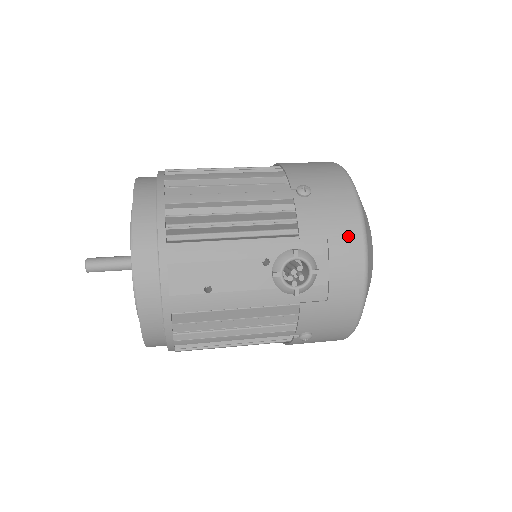
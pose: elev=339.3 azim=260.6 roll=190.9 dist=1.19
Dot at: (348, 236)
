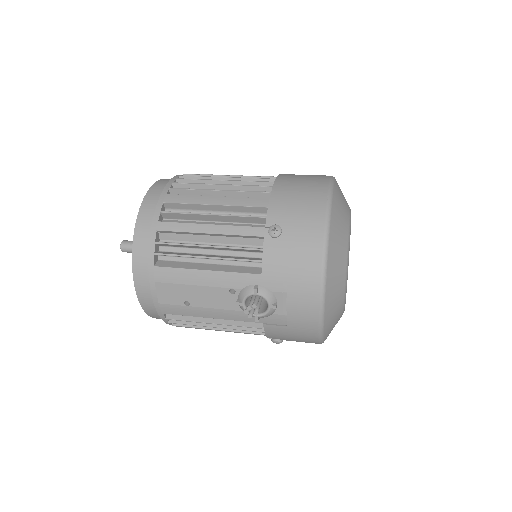
Dot at: (306, 281)
